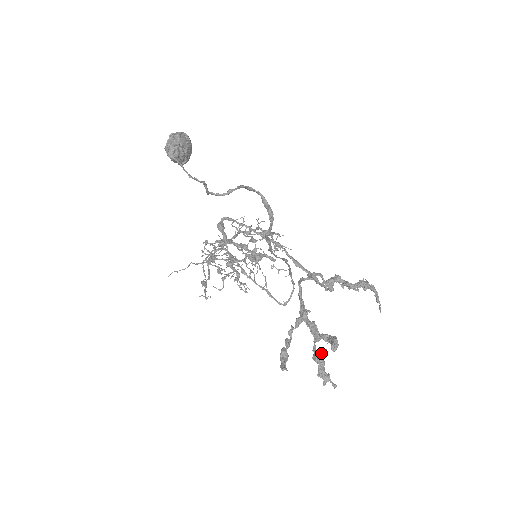
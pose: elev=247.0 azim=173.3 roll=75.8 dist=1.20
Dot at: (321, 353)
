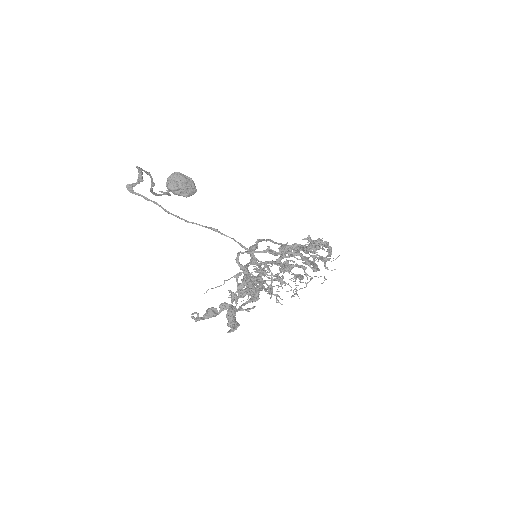
Dot at: (247, 310)
